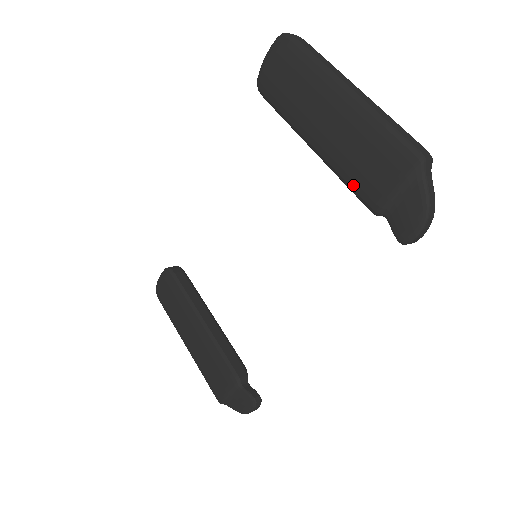
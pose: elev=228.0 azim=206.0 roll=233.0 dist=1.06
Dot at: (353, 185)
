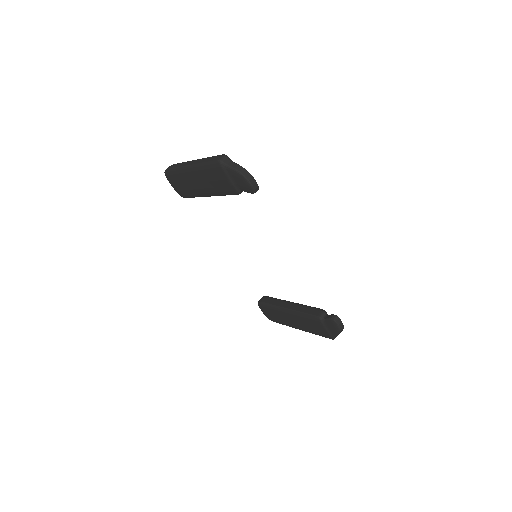
Dot at: (226, 193)
